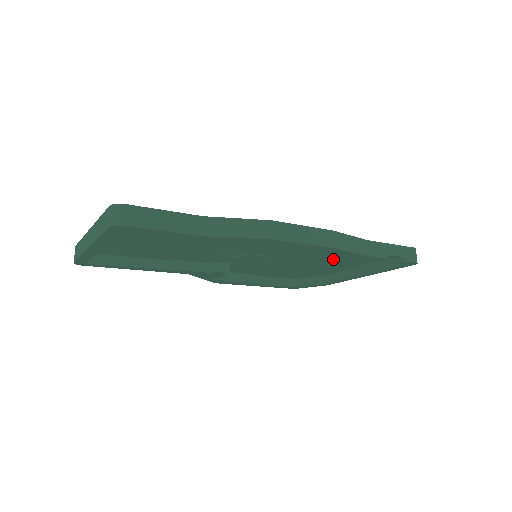
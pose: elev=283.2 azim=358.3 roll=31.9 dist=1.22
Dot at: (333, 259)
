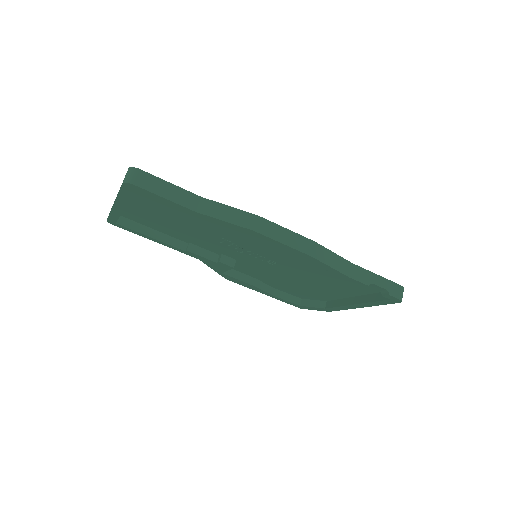
Dot at: (327, 279)
